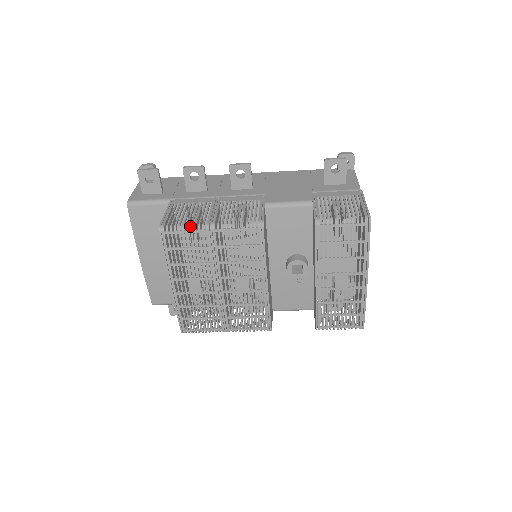
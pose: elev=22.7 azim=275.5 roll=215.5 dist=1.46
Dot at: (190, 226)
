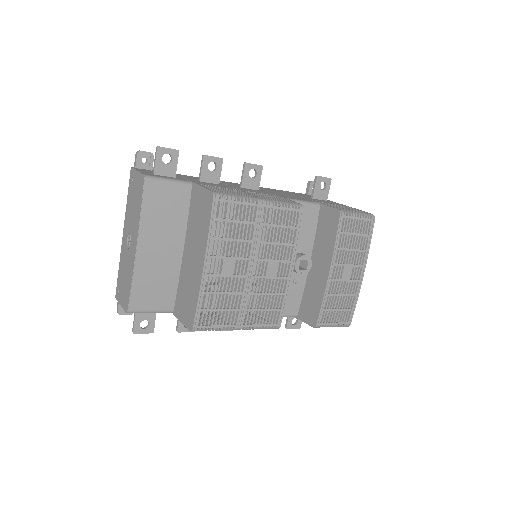
Dot at: (243, 197)
